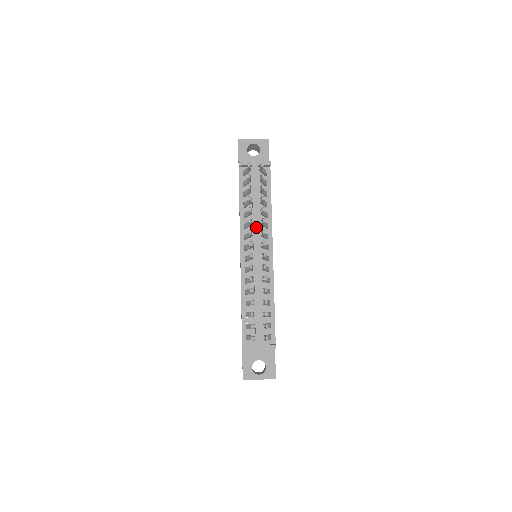
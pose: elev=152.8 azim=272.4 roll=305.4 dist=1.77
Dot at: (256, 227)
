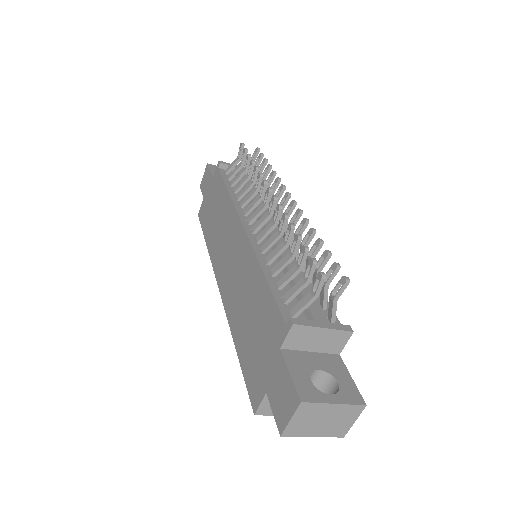
Dot at: (259, 206)
